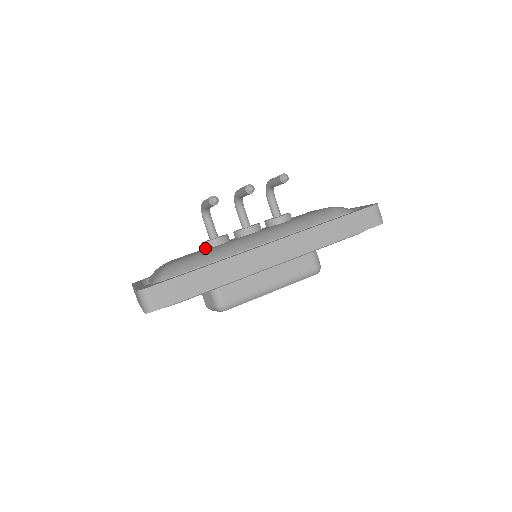
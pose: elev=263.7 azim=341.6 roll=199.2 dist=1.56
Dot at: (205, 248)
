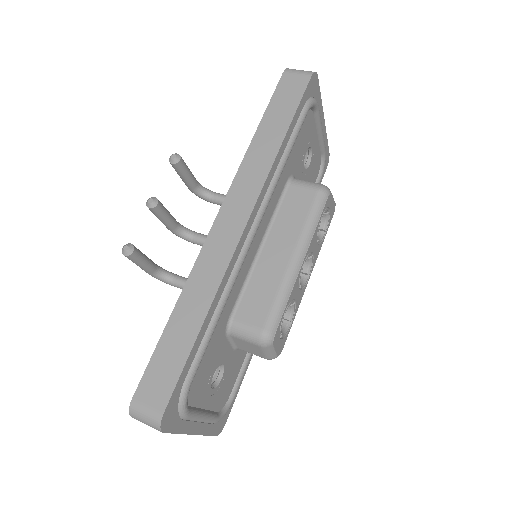
Dot at: occluded
